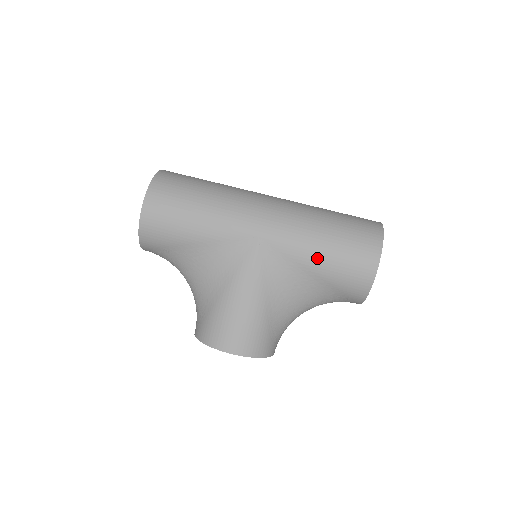
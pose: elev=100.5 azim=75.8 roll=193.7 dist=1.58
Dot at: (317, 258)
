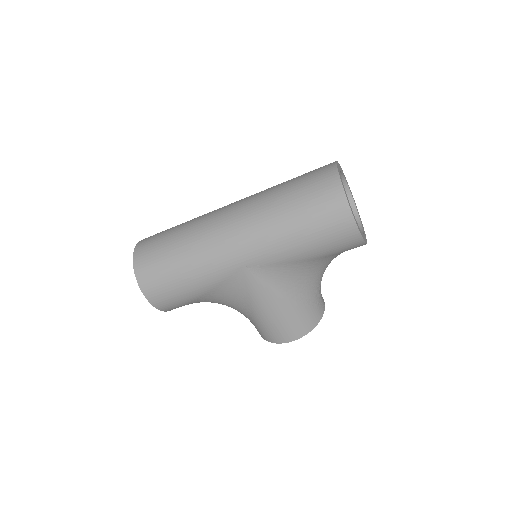
Dot at: (301, 251)
